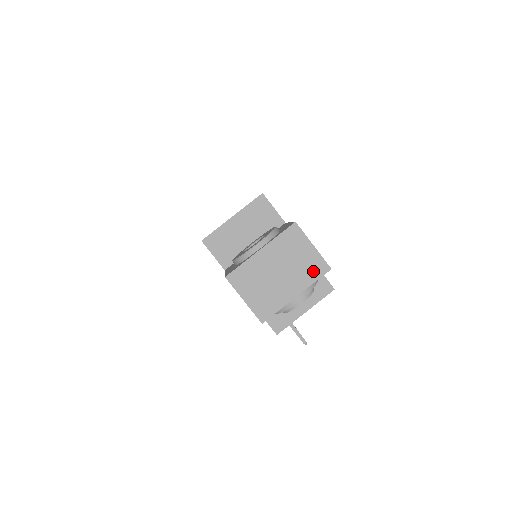
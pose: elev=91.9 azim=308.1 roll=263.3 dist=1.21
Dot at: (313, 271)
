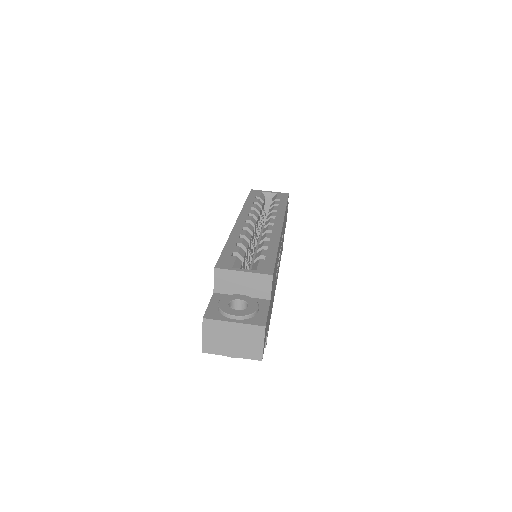
Dot at: (252, 354)
